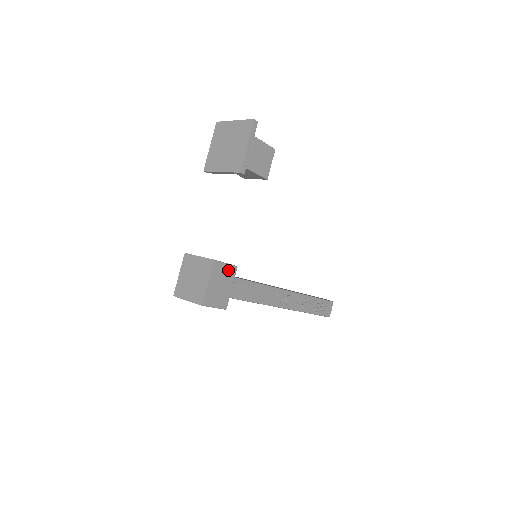
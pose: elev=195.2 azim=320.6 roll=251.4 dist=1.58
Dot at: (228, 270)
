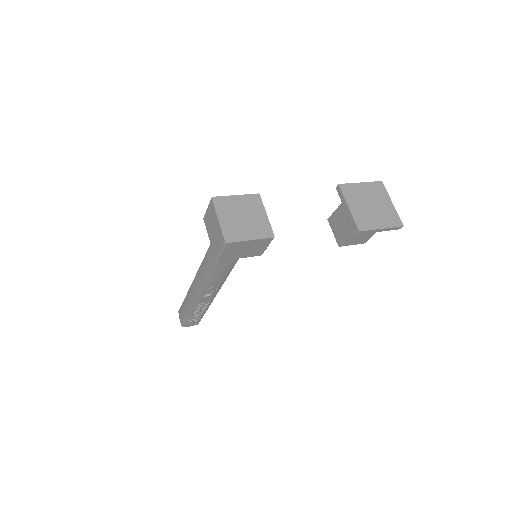
Dot at: (260, 250)
